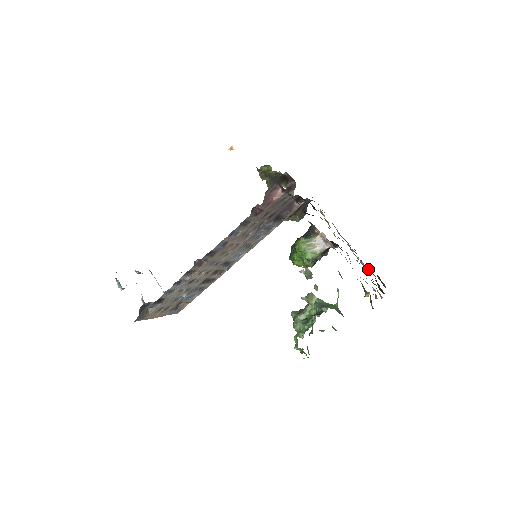
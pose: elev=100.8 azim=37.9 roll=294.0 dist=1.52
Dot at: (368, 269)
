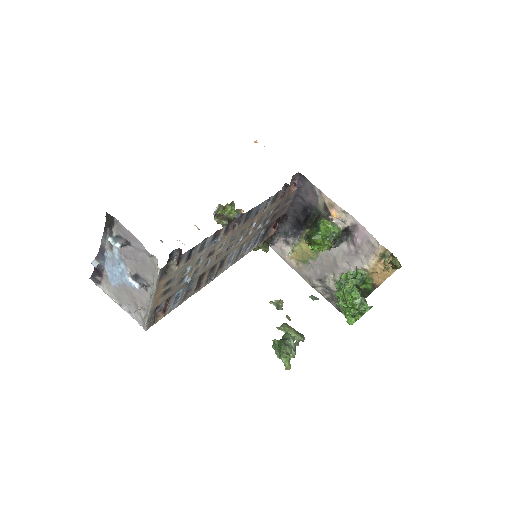
Dot at: occluded
